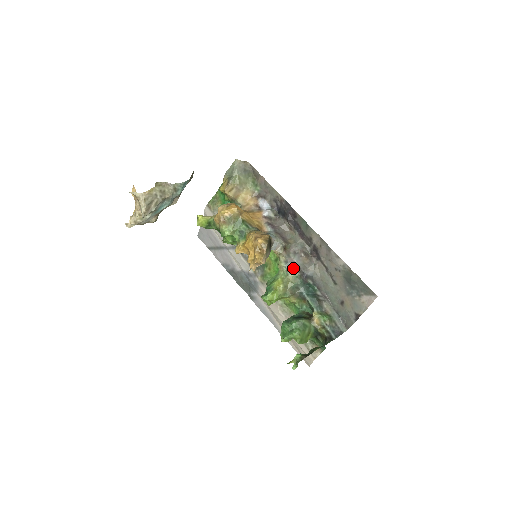
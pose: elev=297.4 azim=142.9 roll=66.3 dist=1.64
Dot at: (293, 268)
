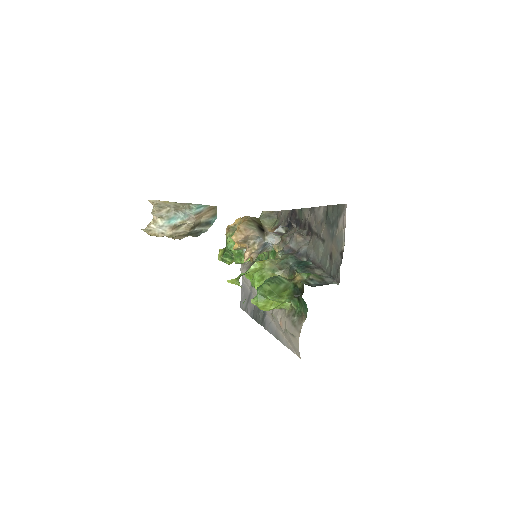
Dot at: (288, 252)
